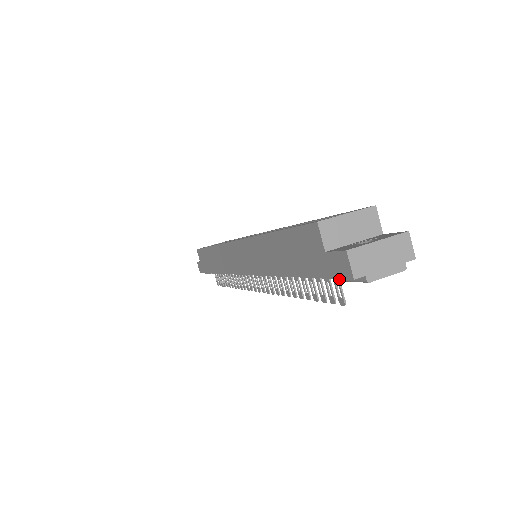
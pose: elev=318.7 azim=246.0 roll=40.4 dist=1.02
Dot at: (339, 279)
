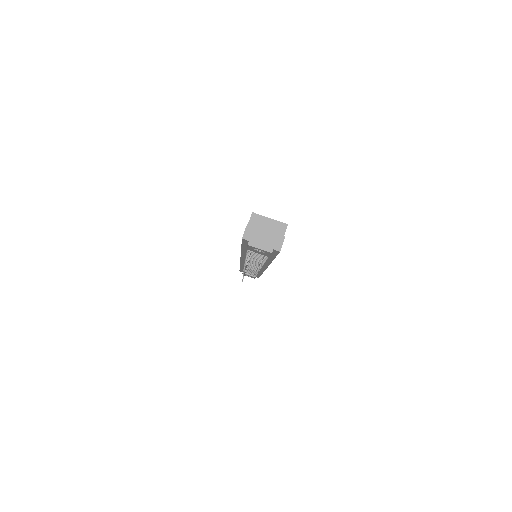
Dot at: (247, 247)
